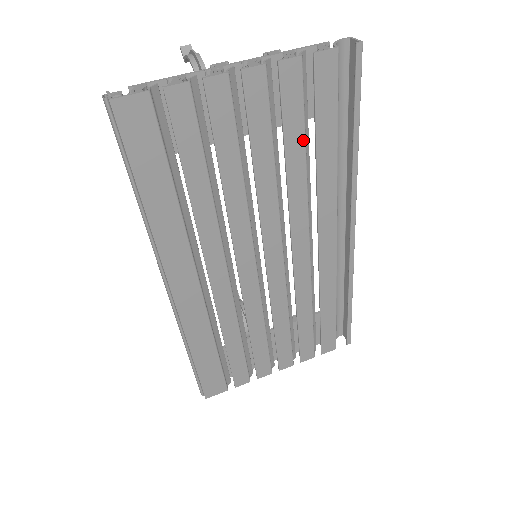
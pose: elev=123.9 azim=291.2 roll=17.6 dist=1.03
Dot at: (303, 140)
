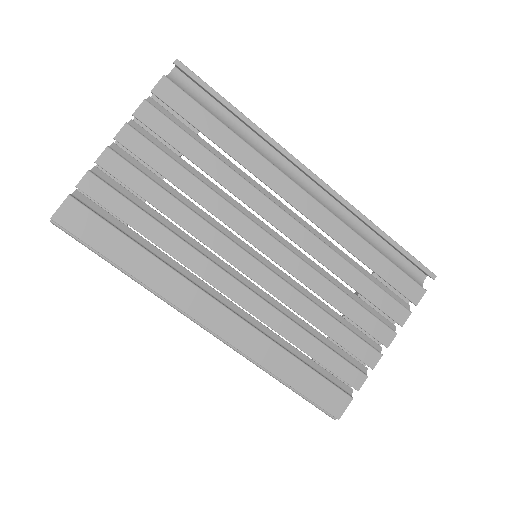
Dot at: (199, 146)
